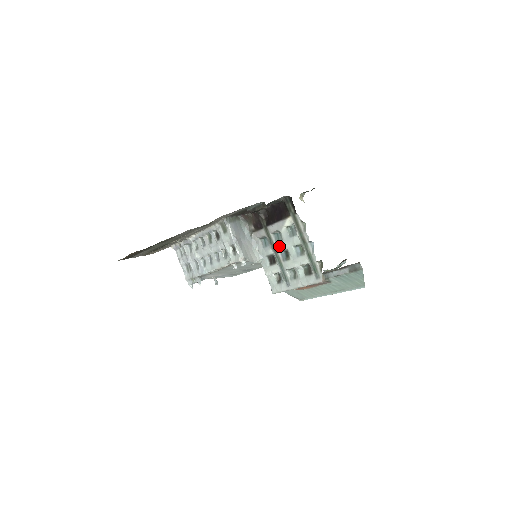
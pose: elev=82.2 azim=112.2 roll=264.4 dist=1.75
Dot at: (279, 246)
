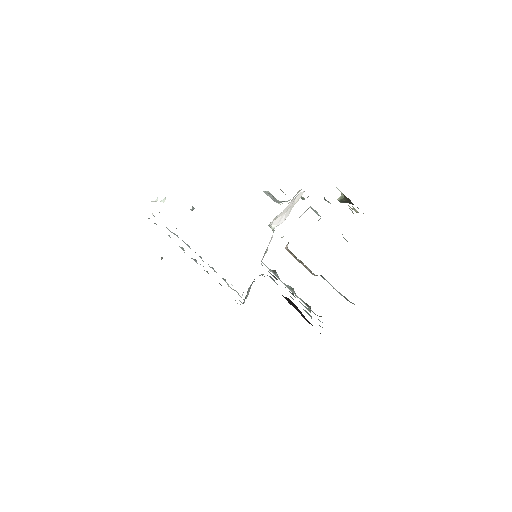
Dot at: occluded
